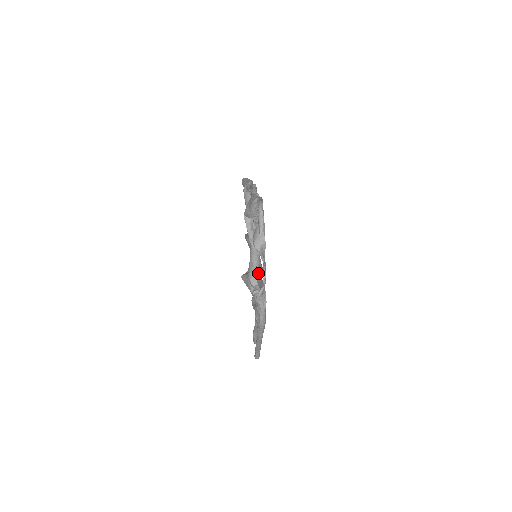
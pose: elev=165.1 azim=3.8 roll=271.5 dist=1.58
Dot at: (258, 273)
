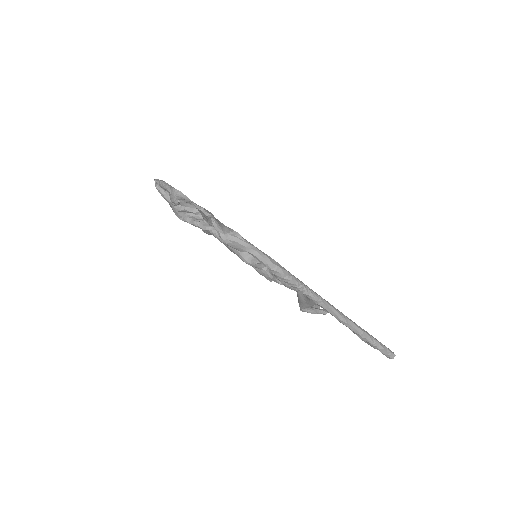
Dot at: occluded
